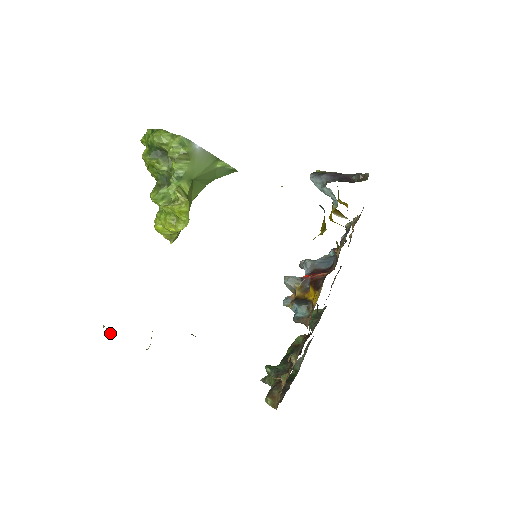
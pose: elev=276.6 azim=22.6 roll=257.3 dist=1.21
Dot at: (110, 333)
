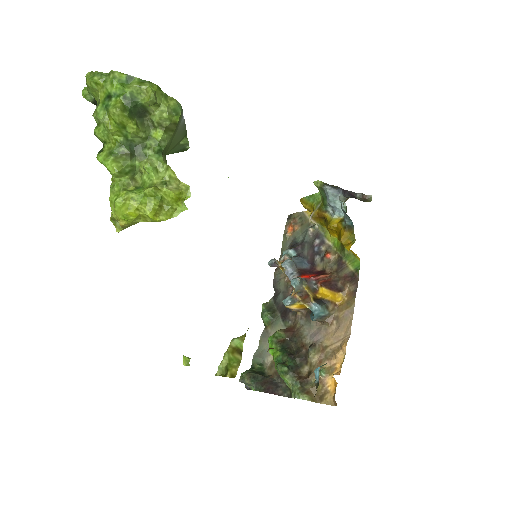
Dot at: occluded
